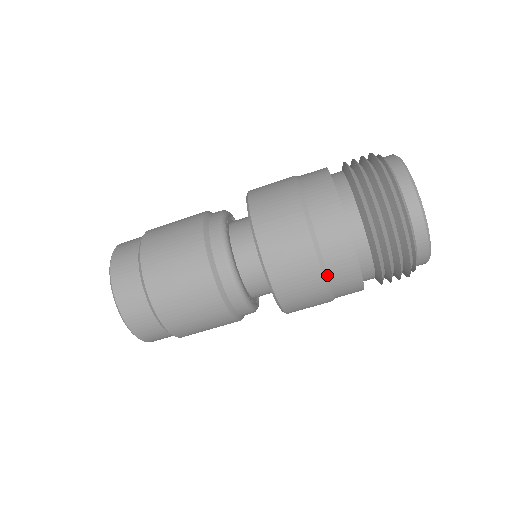
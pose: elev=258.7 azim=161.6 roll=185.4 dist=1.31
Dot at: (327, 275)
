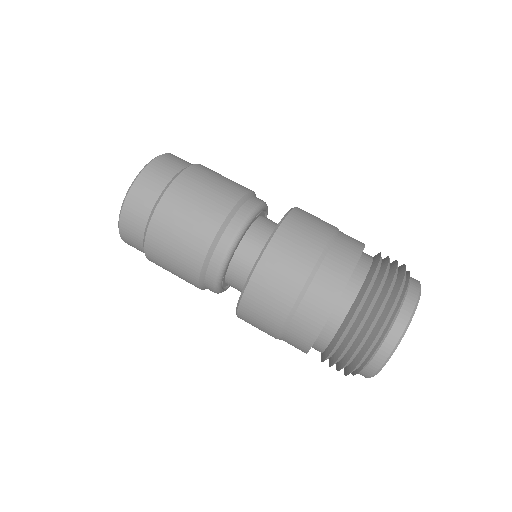
Dot at: (283, 335)
